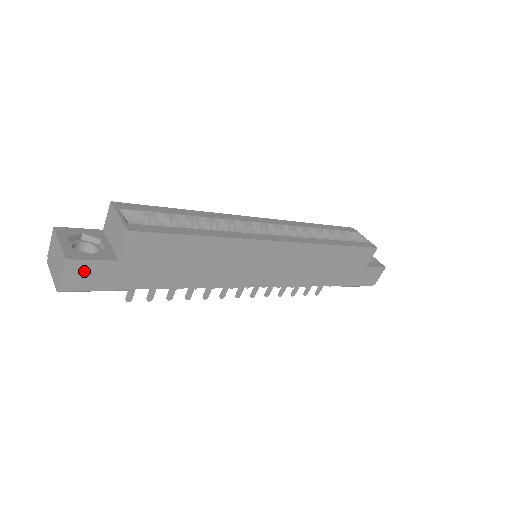
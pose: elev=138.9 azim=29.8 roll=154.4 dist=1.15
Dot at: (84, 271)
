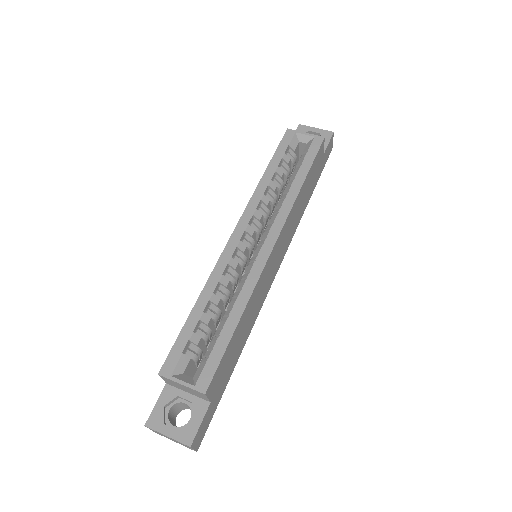
Dot at: (200, 432)
